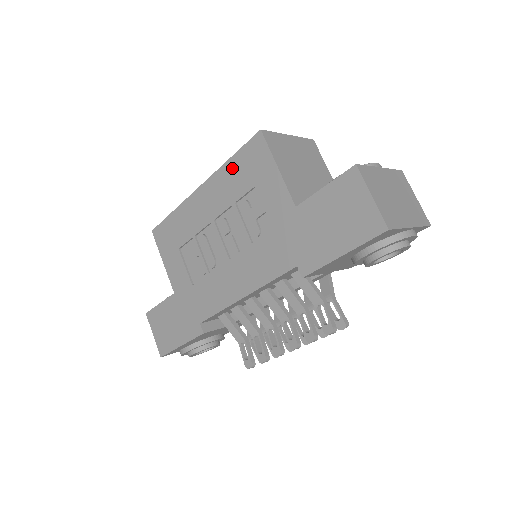
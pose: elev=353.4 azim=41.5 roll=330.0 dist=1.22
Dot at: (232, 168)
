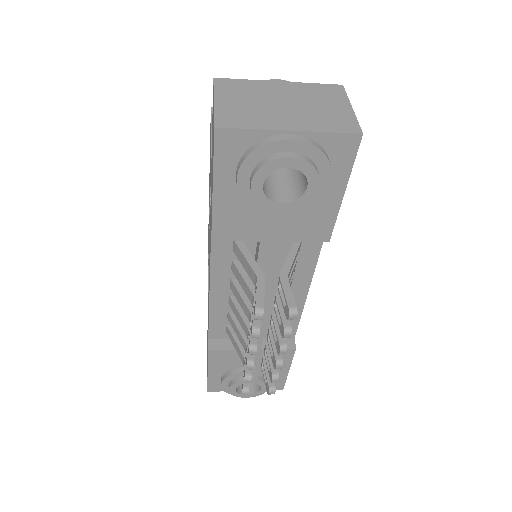
Dot at: occluded
